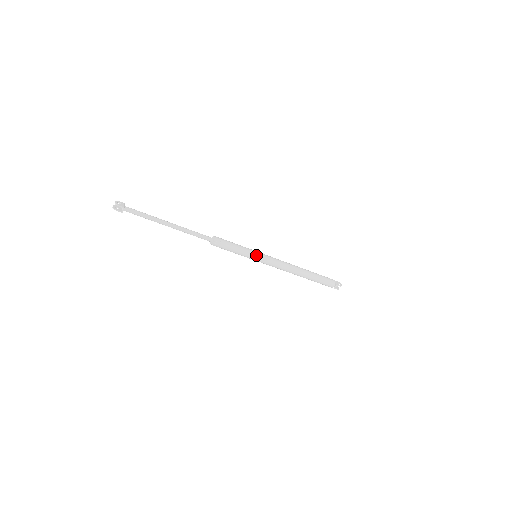
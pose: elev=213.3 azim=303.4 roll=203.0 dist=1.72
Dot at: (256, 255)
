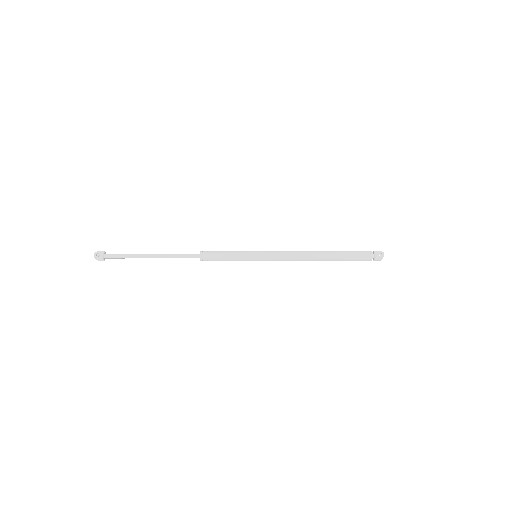
Dot at: (253, 258)
